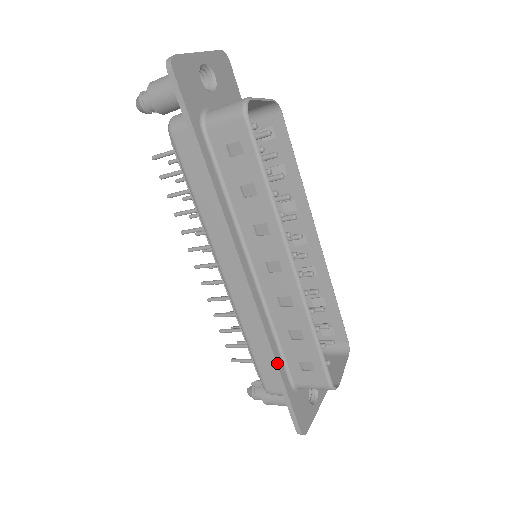
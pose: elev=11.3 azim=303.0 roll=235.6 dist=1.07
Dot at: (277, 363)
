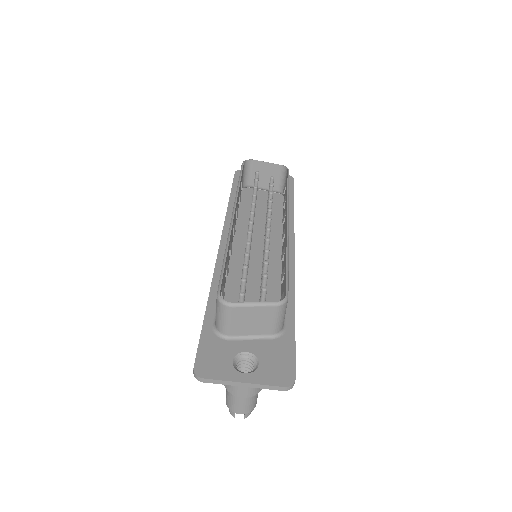
Dot at: (209, 300)
